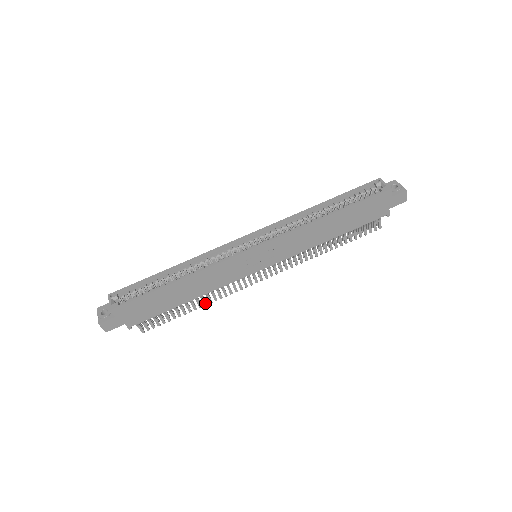
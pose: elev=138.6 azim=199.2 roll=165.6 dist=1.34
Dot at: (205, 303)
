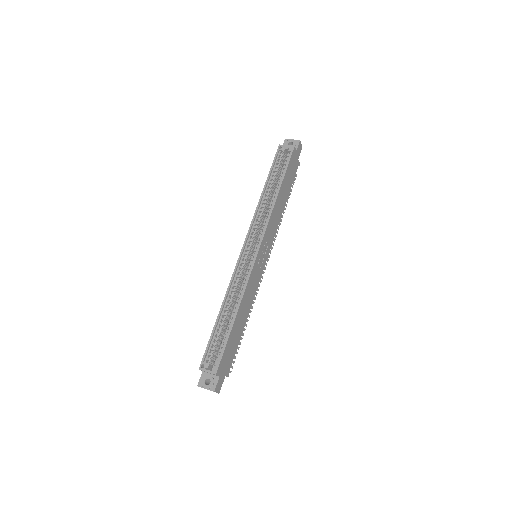
Dot at: (249, 316)
